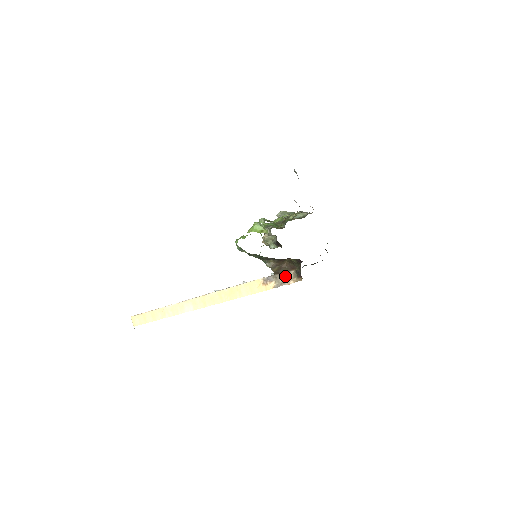
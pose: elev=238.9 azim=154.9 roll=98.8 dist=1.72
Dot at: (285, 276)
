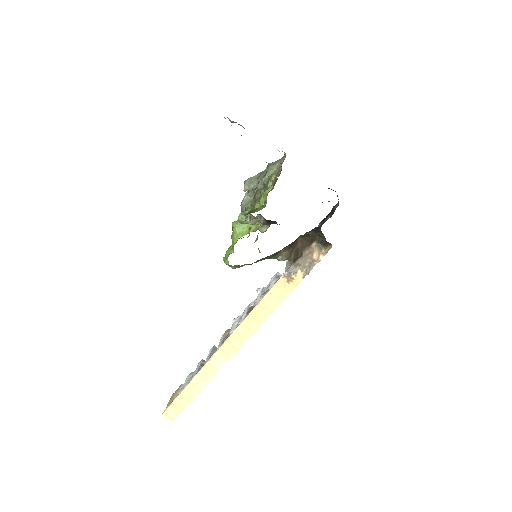
Dot at: (308, 255)
